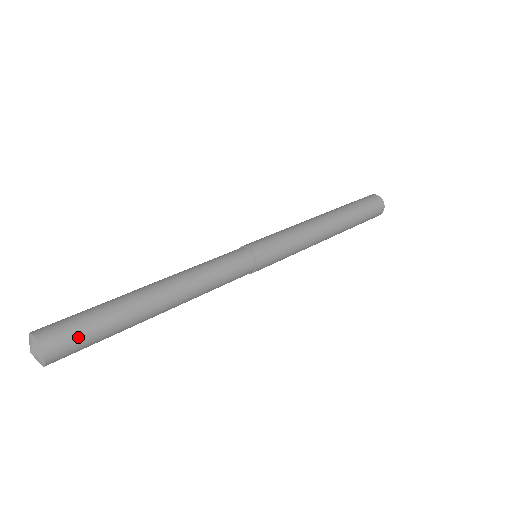
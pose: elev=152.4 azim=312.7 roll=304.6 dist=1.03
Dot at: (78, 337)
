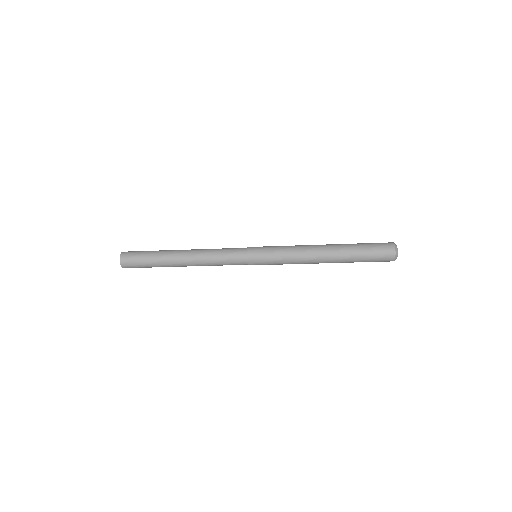
Dot at: (138, 252)
